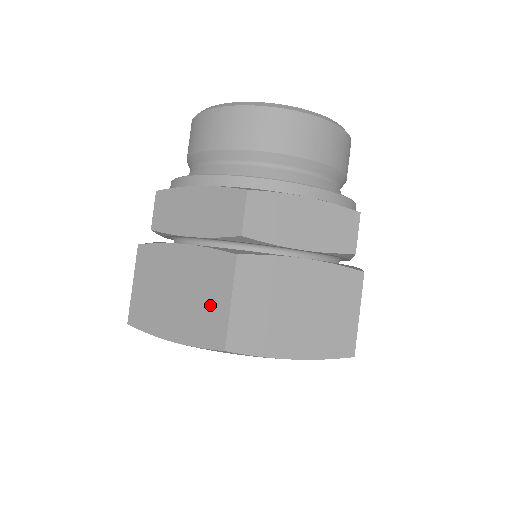
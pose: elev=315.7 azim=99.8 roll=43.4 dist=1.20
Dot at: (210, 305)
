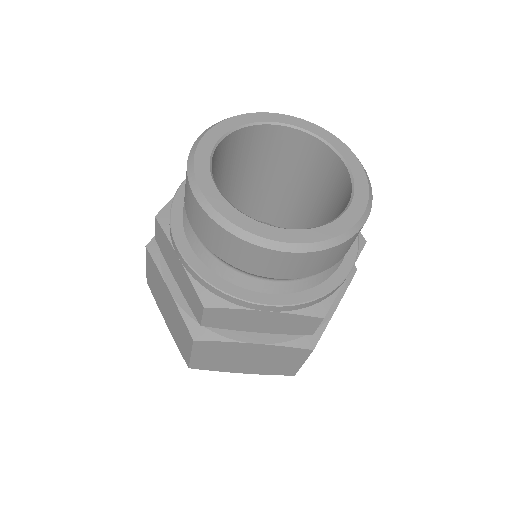
Dot at: (182, 340)
